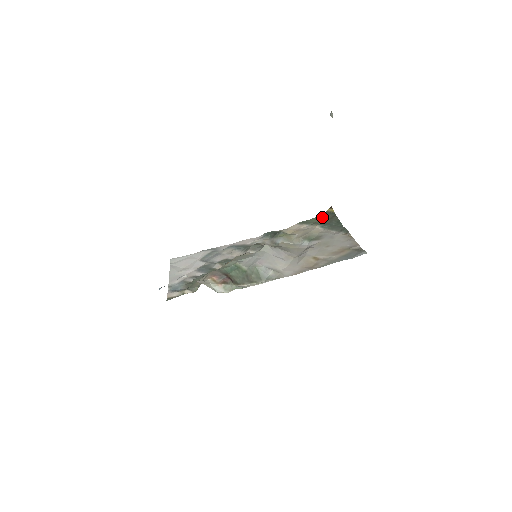
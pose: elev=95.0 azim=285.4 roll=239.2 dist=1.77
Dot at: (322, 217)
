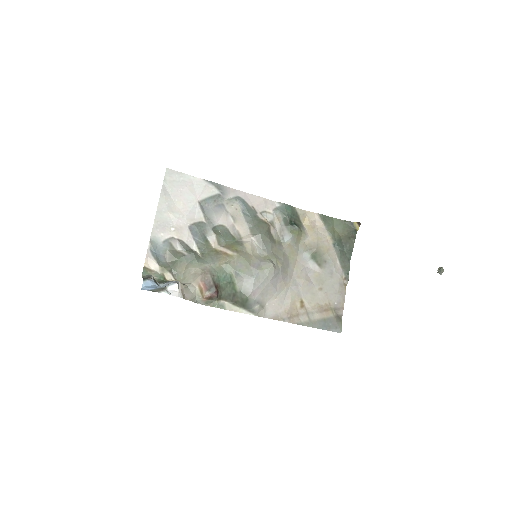
Dot at: (344, 227)
